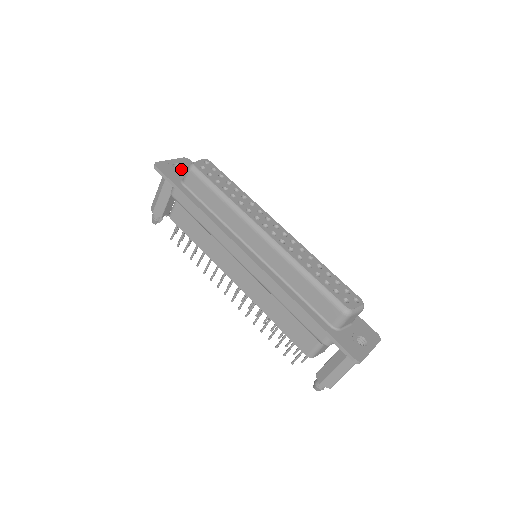
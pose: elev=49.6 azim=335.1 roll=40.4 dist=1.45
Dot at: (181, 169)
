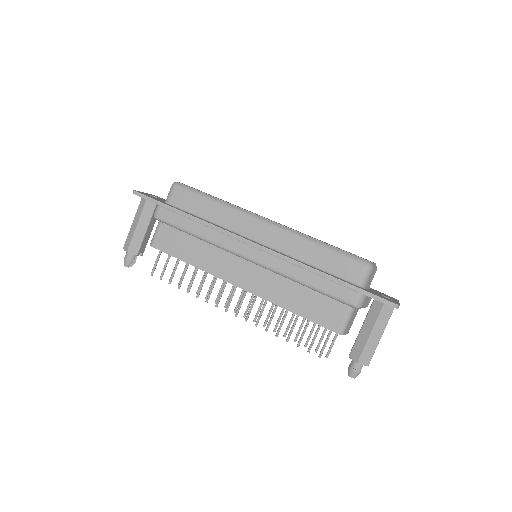
Dot at: (158, 198)
